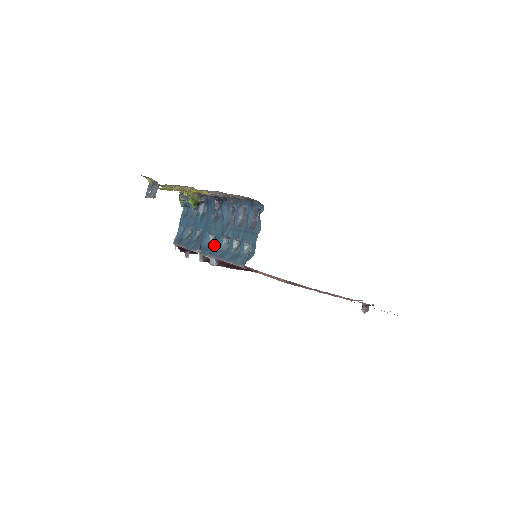
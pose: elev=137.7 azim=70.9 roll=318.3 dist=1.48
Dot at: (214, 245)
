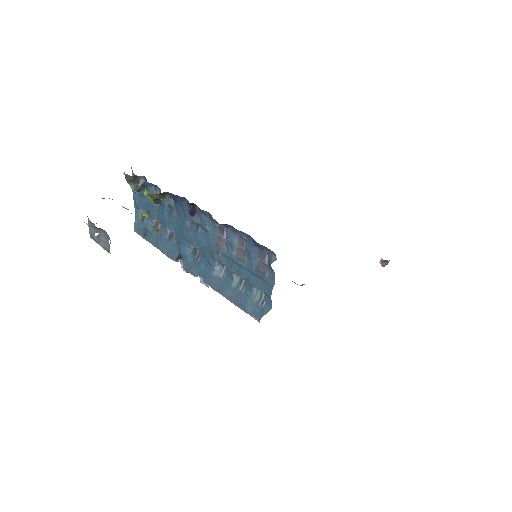
Dot at: (201, 263)
